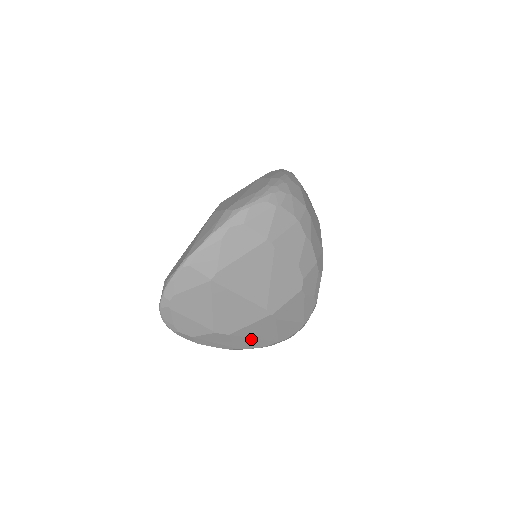
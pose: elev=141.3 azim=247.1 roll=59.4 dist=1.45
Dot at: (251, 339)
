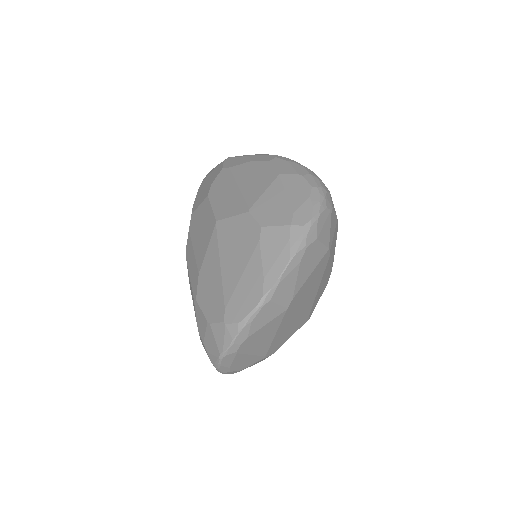
Dot at: occluded
